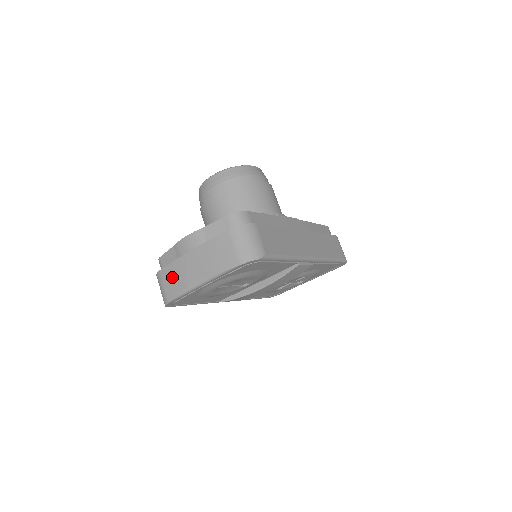
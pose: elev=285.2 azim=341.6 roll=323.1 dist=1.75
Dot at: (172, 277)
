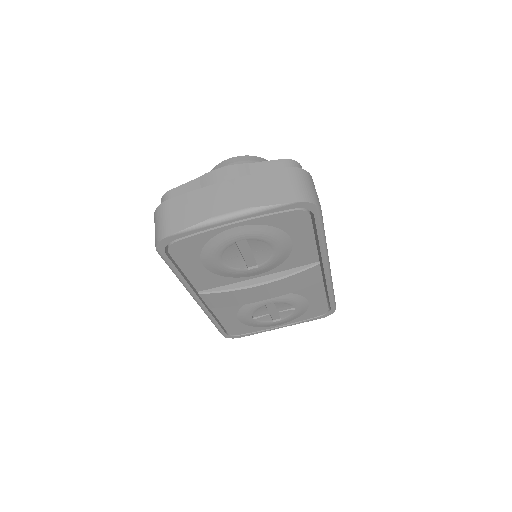
Dot at: (188, 206)
